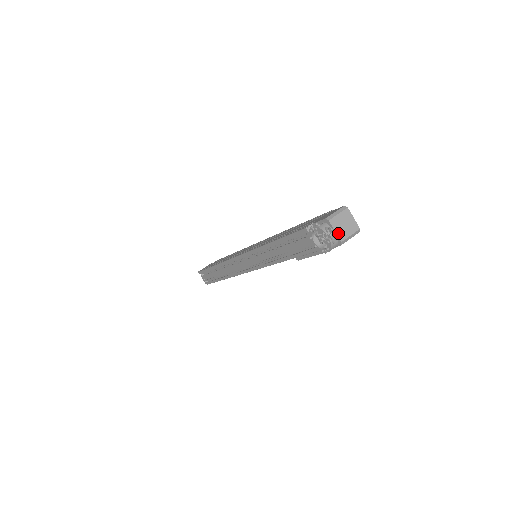
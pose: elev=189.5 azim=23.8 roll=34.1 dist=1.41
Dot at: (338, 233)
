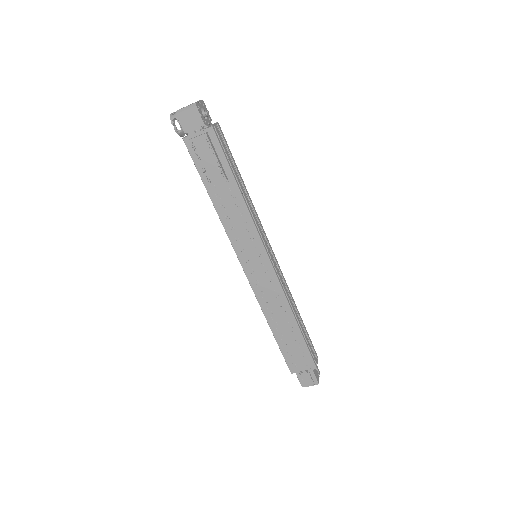
Dot at: occluded
